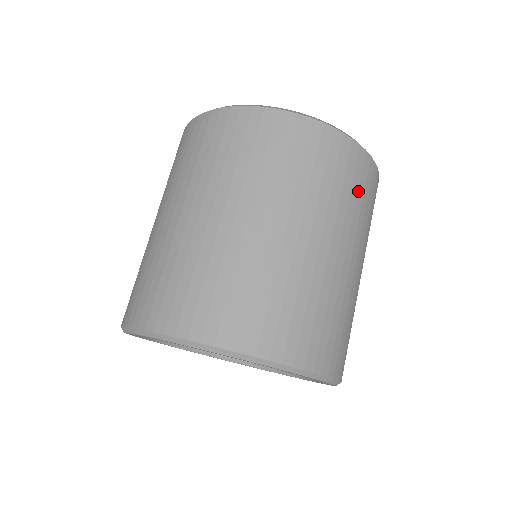
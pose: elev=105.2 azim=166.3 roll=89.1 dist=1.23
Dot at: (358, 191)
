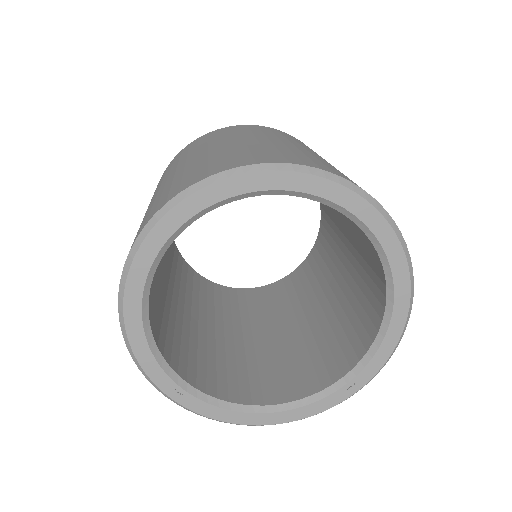
Dot at: occluded
